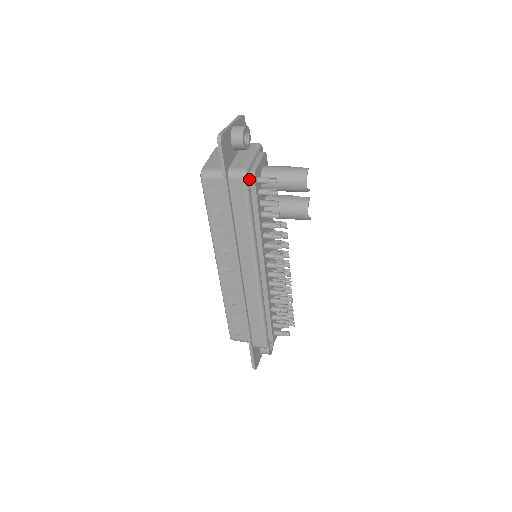
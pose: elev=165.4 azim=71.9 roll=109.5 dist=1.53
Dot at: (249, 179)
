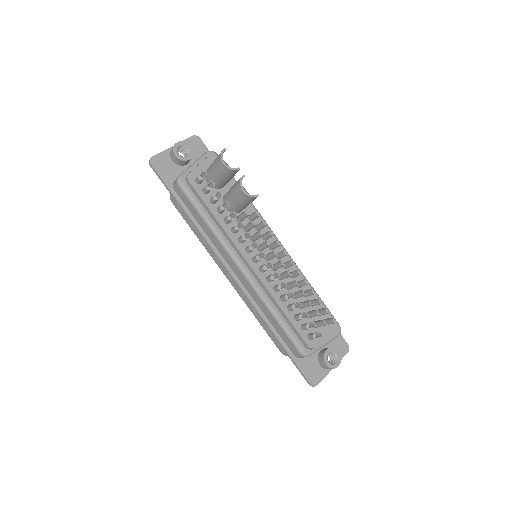
Dot at: (187, 183)
